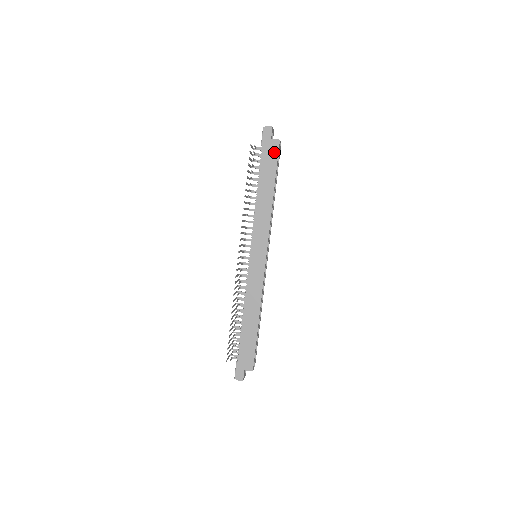
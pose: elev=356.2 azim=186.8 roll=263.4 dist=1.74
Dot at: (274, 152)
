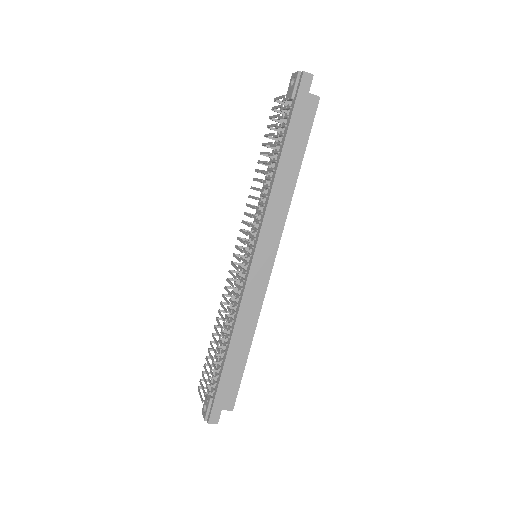
Dot at: (310, 113)
